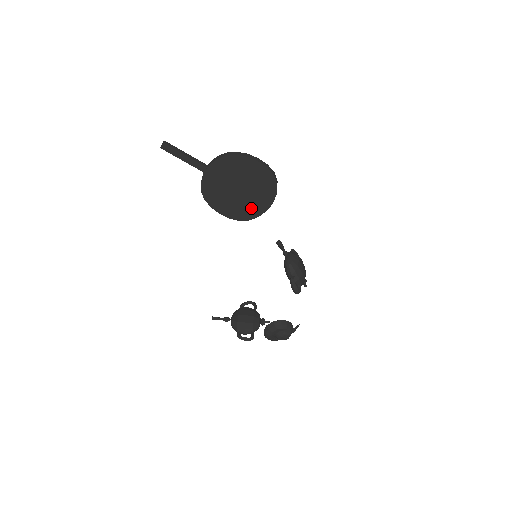
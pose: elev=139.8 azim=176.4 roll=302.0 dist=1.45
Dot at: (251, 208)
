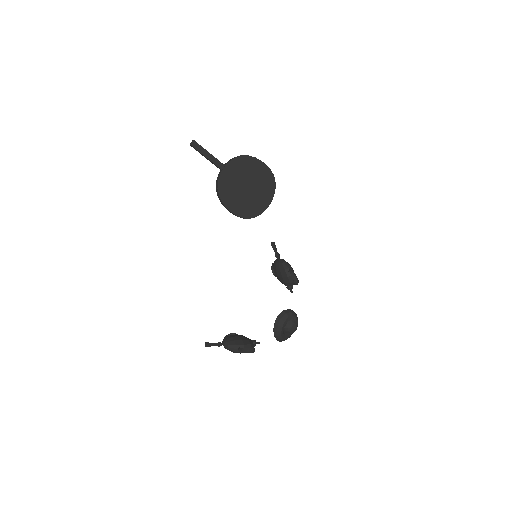
Dot at: (255, 206)
